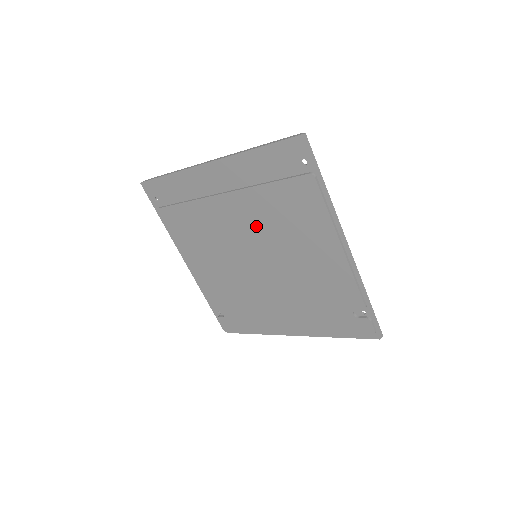
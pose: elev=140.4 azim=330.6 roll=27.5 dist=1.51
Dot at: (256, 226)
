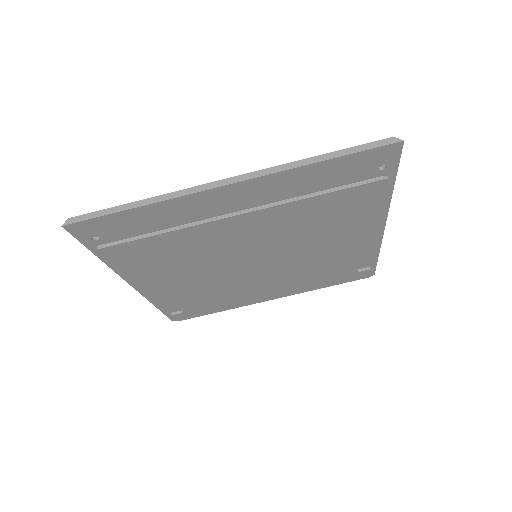
Dot at: (277, 234)
